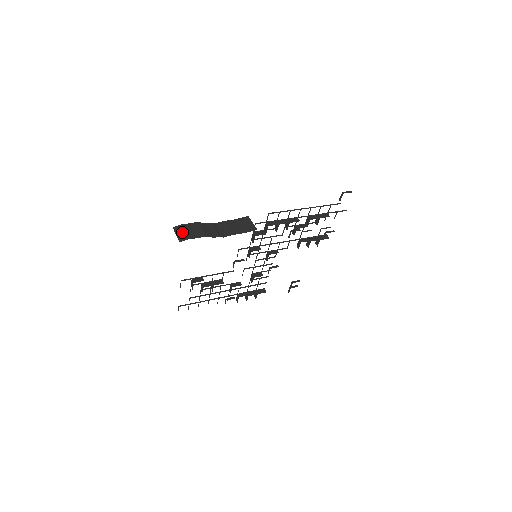
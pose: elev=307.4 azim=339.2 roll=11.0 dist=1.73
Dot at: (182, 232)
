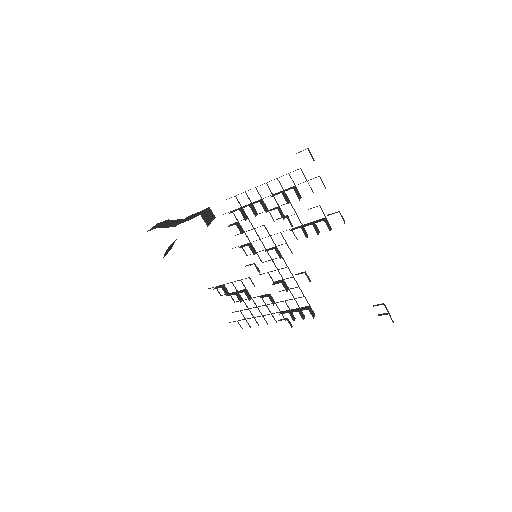
Dot at: (151, 228)
